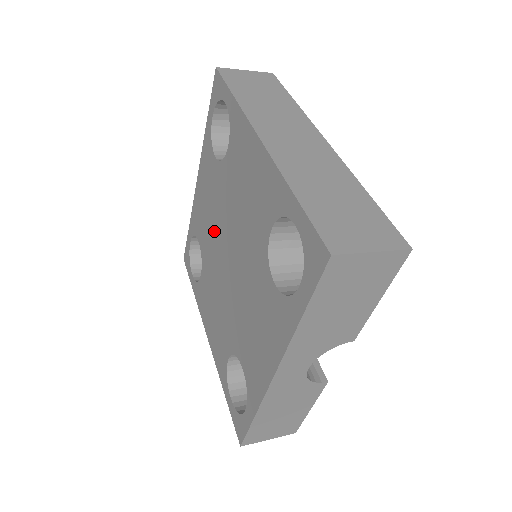
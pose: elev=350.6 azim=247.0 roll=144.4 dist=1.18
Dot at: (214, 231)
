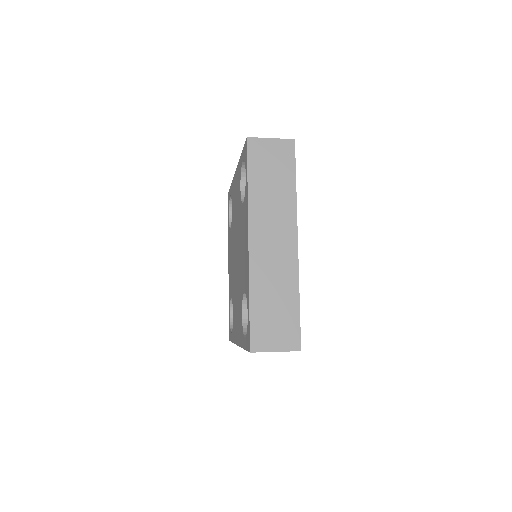
Dot at: (235, 225)
